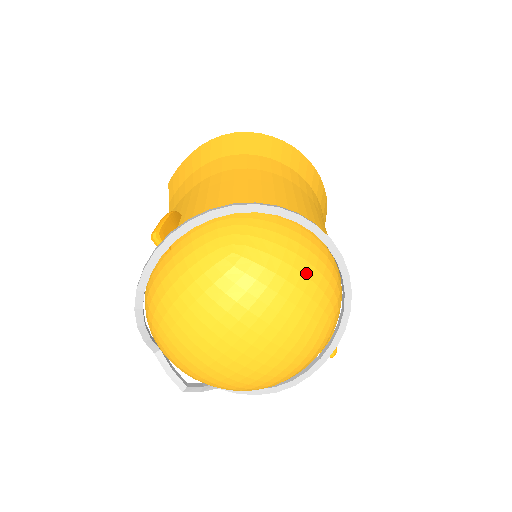
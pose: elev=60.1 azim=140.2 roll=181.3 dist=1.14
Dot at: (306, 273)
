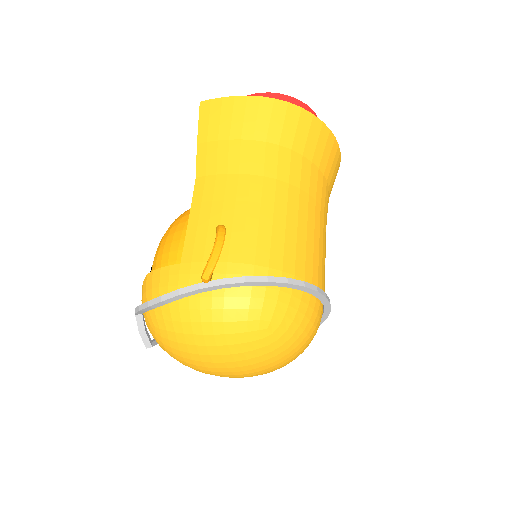
Dot at: (304, 346)
